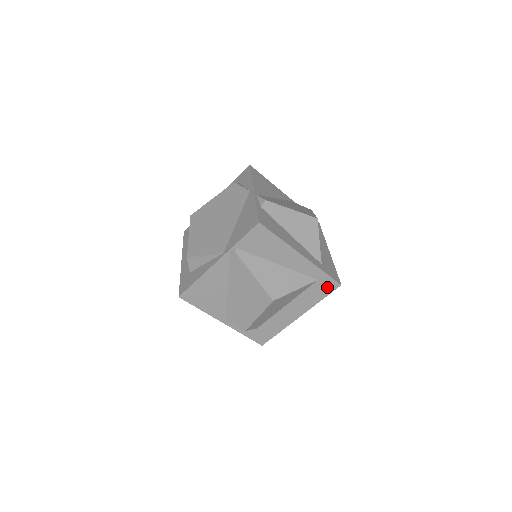
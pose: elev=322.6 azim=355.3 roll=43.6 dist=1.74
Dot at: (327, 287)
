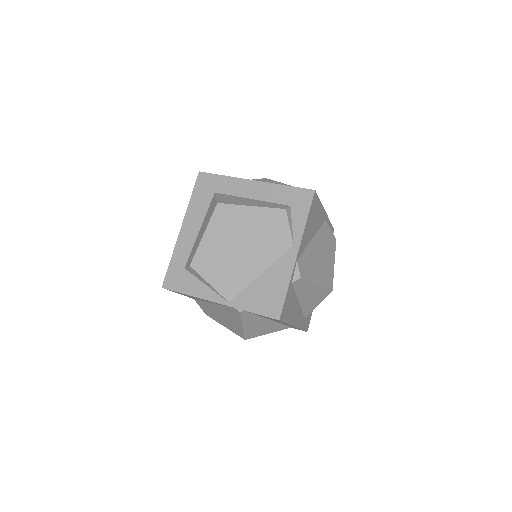
Dot at: (295, 328)
